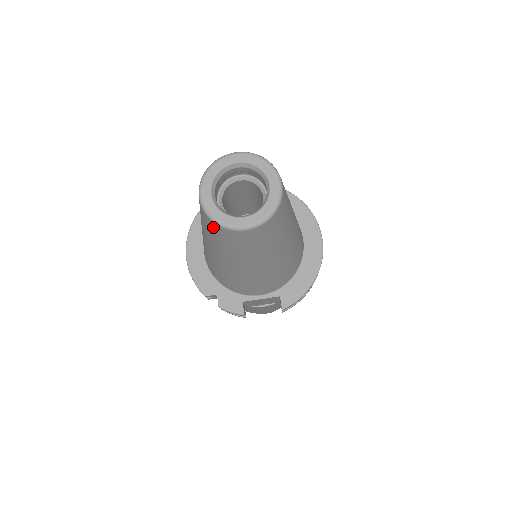
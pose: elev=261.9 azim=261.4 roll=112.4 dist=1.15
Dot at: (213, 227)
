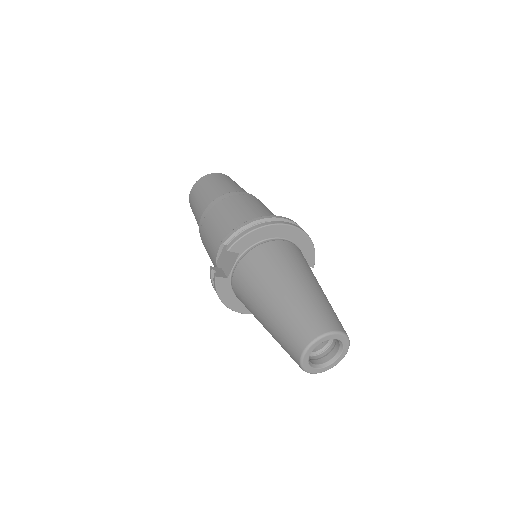
Dot at: occluded
